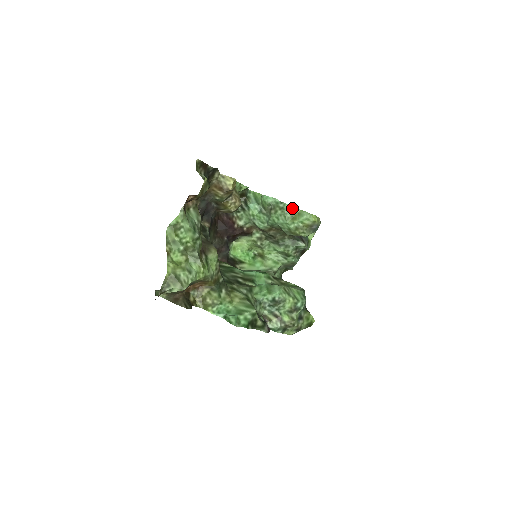
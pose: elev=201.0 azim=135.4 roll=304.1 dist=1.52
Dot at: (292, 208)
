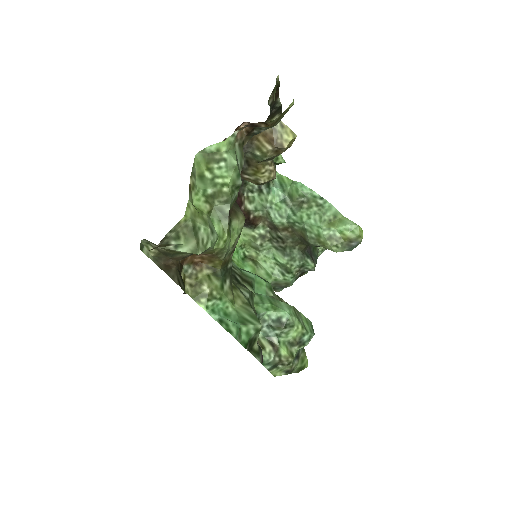
Dot at: (334, 210)
